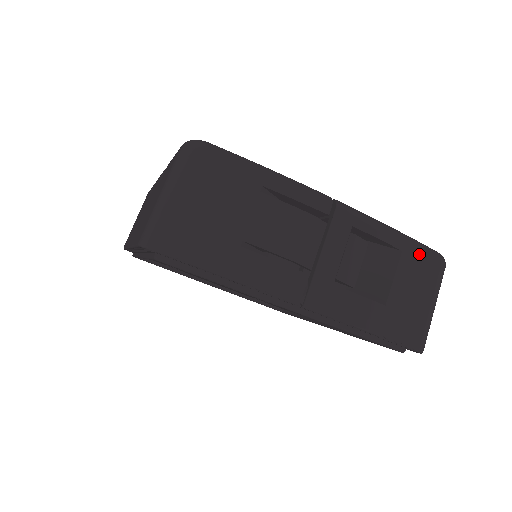
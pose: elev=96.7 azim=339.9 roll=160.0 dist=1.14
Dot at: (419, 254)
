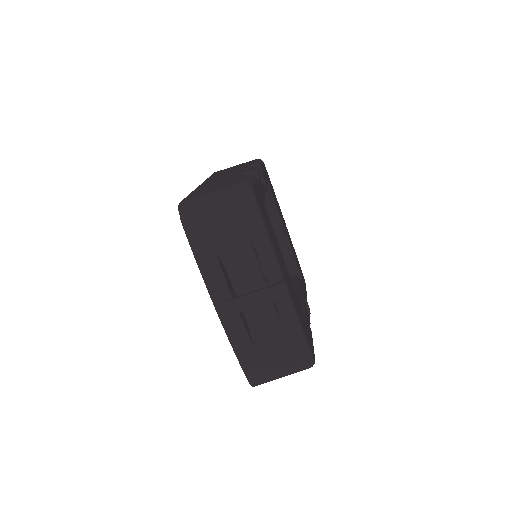
Dot at: (298, 347)
